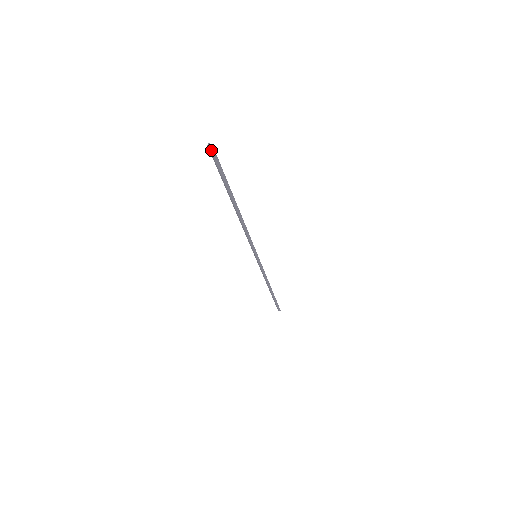
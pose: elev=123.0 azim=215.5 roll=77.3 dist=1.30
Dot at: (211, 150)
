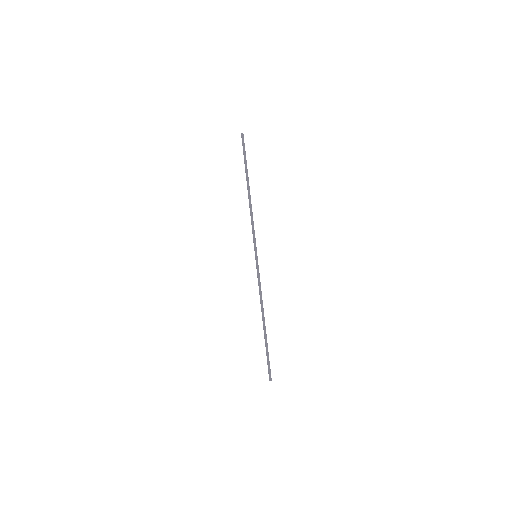
Dot at: (241, 135)
